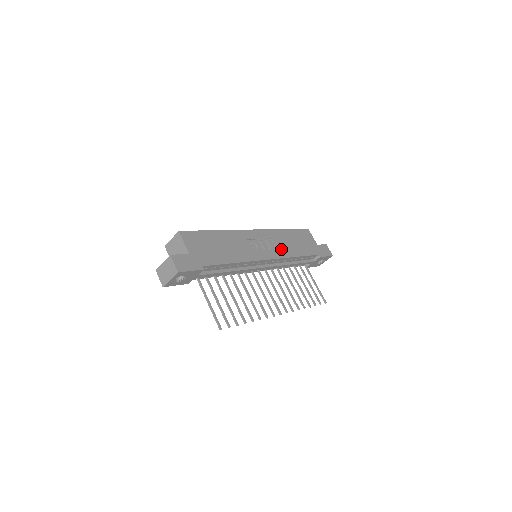
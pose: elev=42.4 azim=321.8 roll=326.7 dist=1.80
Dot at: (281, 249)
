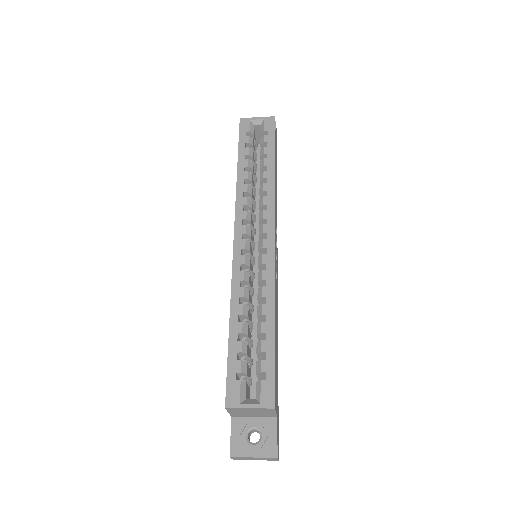
Dot at: occluded
